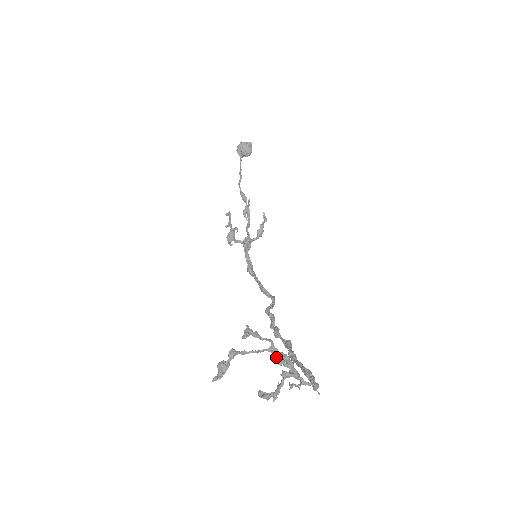
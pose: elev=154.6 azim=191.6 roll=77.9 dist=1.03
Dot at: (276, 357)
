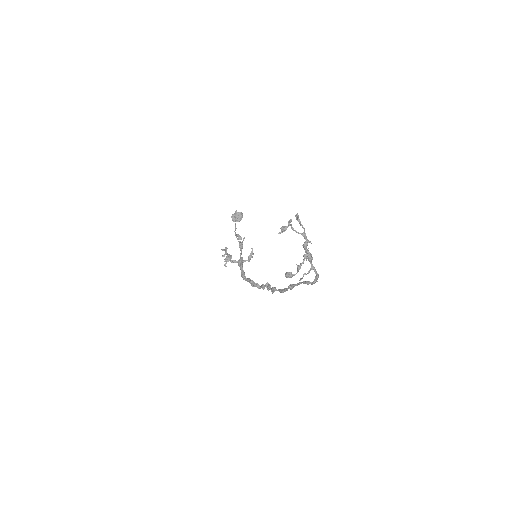
Dot at: (304, 243)
